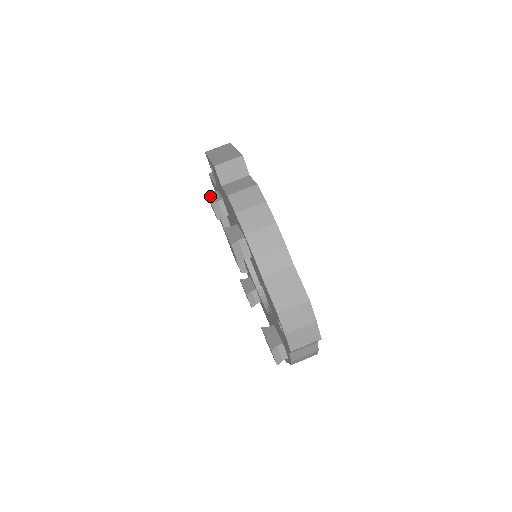
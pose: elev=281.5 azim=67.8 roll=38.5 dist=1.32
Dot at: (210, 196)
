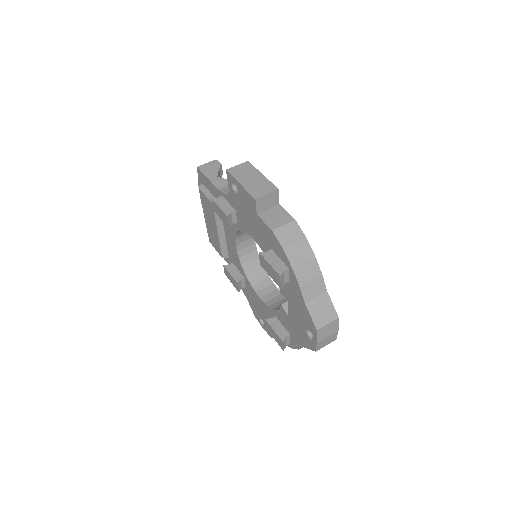
Dot at: (218, 203)
